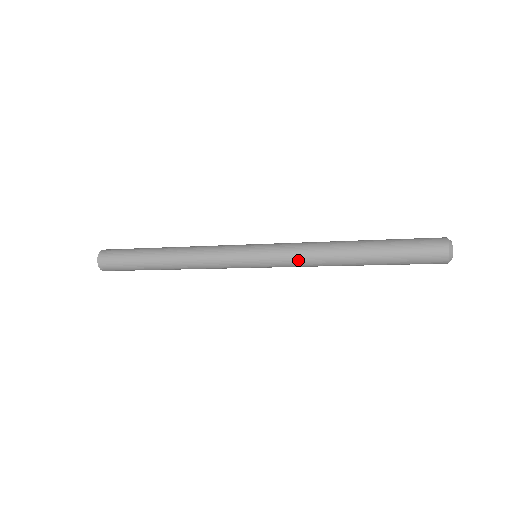
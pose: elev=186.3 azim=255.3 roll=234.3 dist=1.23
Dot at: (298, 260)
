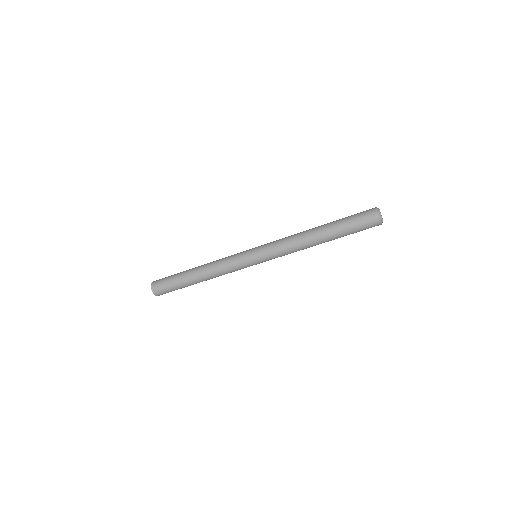
Dot at: (283, 249)
